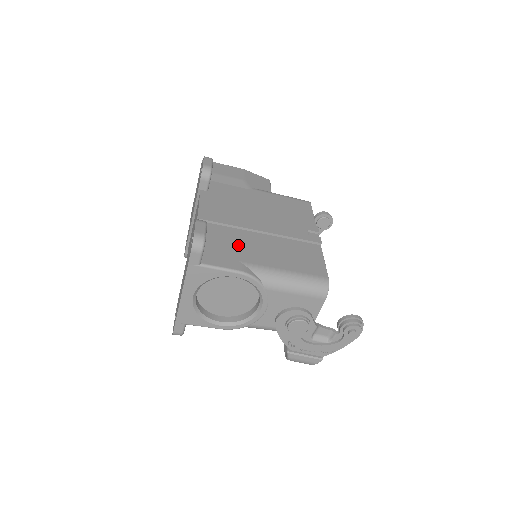
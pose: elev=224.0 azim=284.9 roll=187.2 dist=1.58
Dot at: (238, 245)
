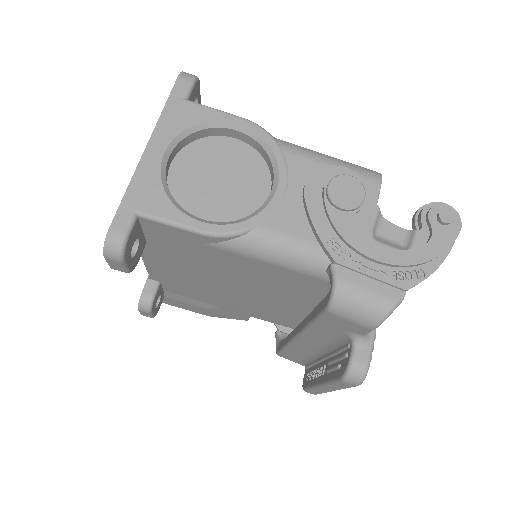
Dot at: occluded
